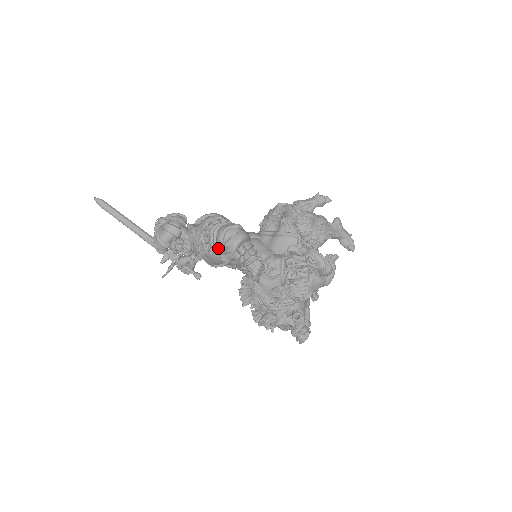
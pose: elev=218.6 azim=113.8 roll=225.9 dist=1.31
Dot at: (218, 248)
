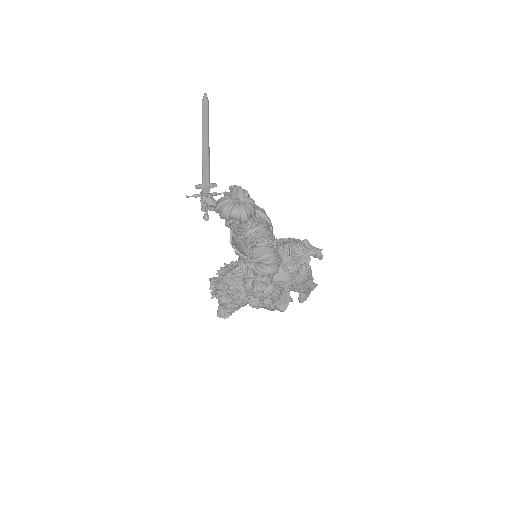
Dot at: (256, 261)
